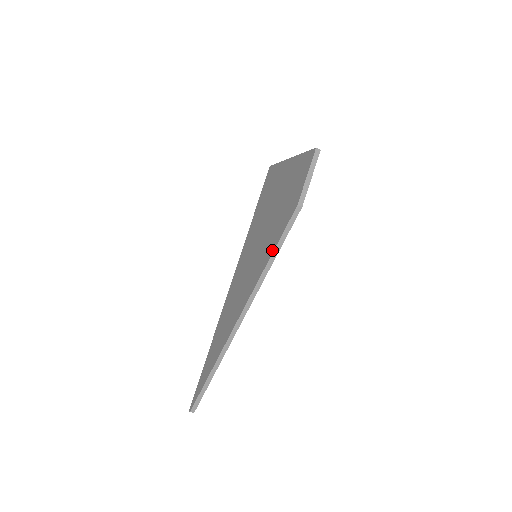
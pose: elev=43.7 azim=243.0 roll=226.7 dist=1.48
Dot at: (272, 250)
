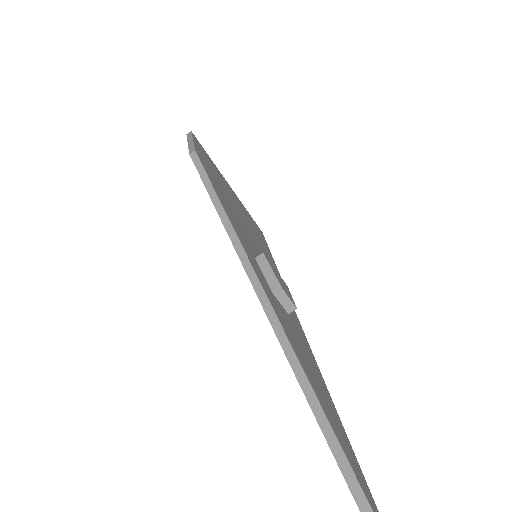
Dot at: (213, 203)
